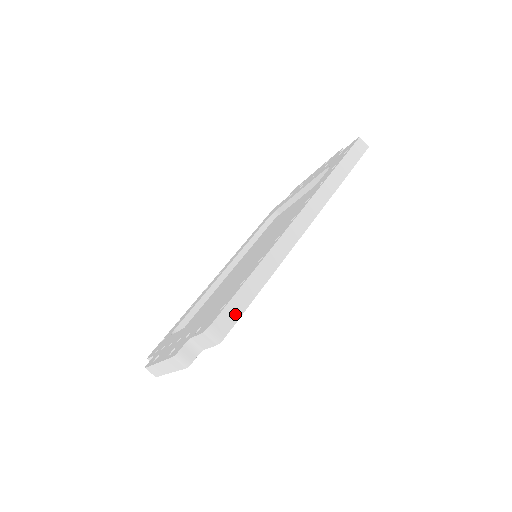
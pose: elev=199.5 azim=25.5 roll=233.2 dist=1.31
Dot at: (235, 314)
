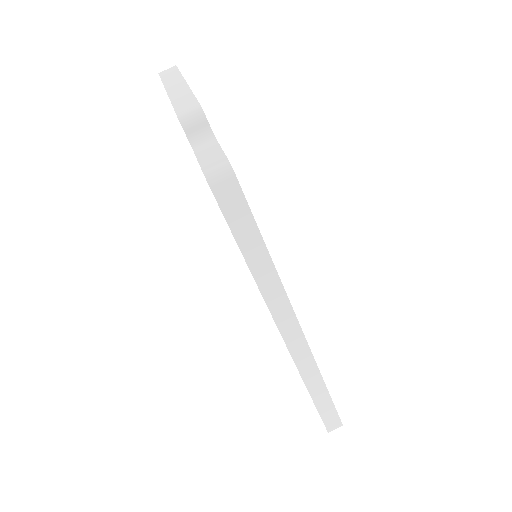
Dot at: (333, 416)
